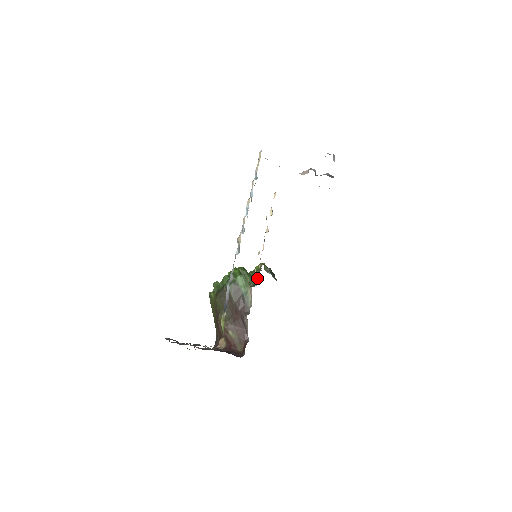
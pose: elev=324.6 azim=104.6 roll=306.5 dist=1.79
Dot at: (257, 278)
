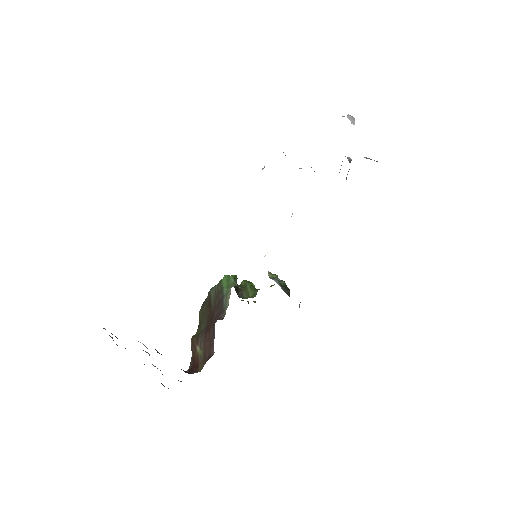
Dot at: occluded
